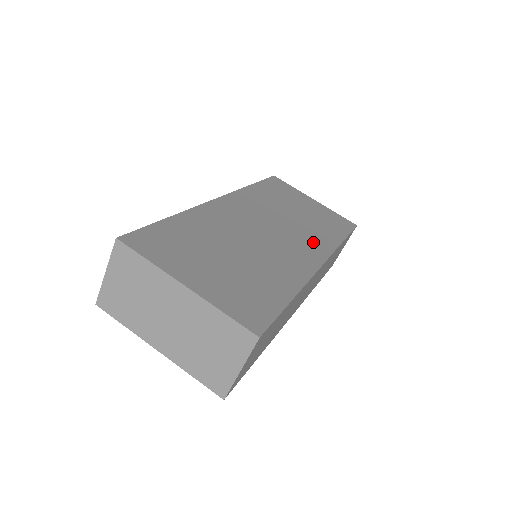
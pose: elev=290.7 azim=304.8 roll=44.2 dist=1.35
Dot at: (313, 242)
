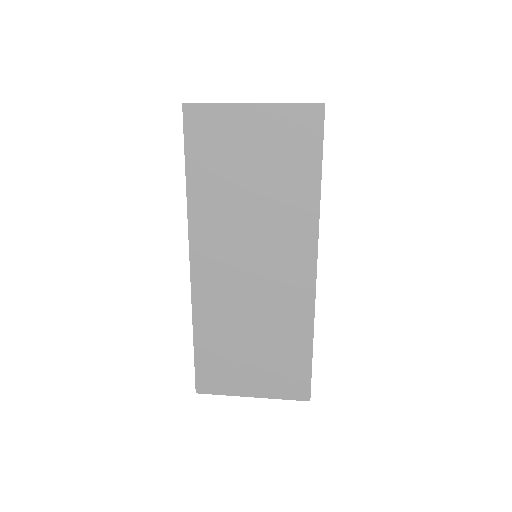
Dot at: occluded
